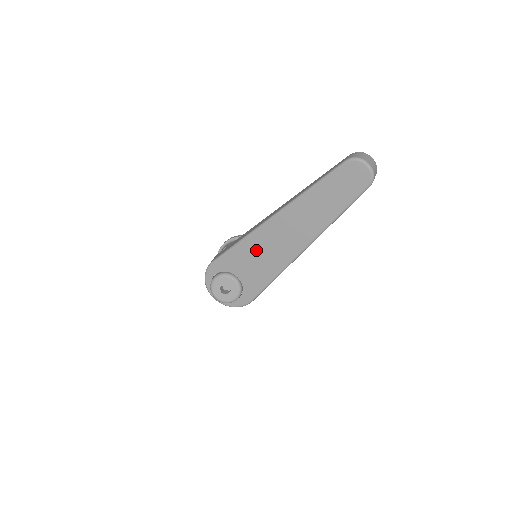
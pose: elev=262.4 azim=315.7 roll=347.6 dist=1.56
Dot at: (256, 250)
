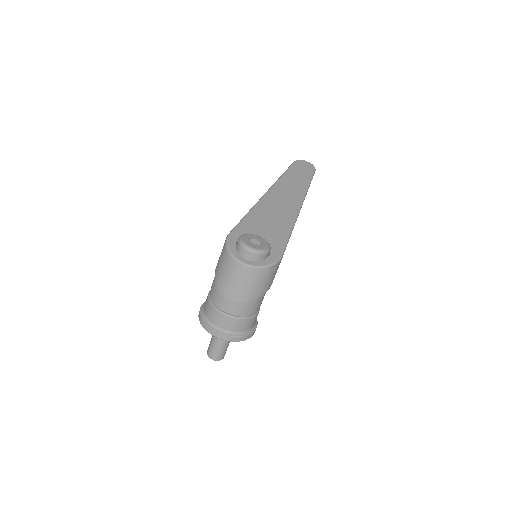
Dot at: (265, 214)
